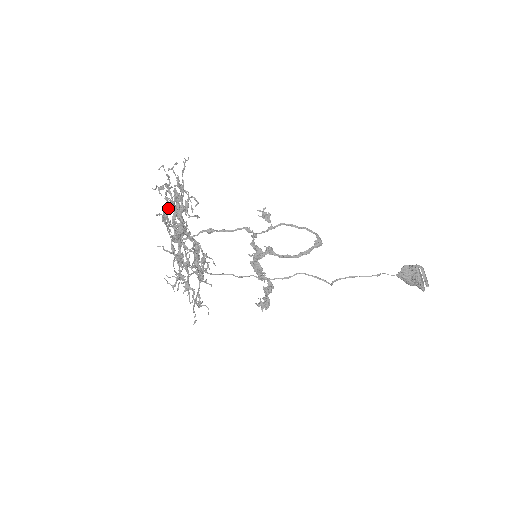
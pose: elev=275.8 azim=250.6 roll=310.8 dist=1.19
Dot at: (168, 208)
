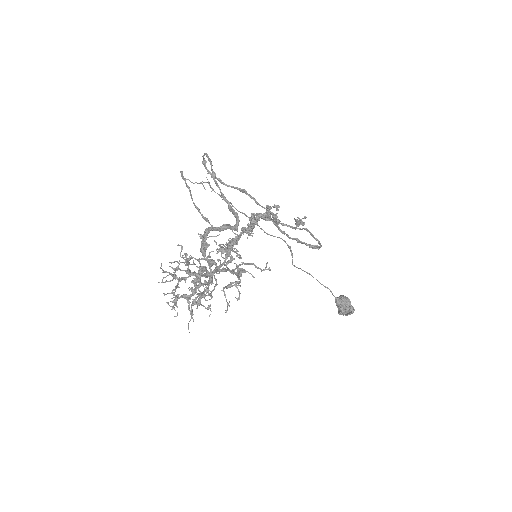
Dot at: (220, 190)
